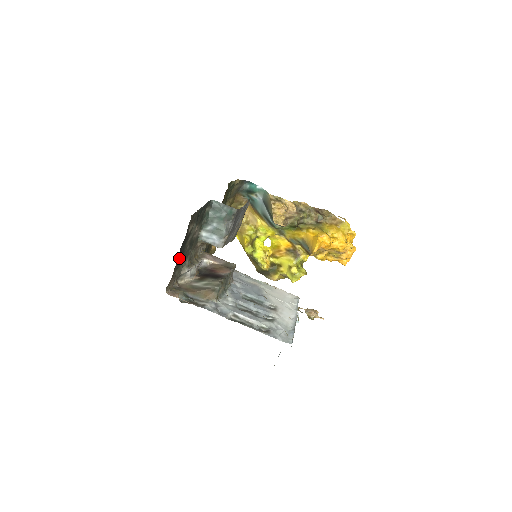
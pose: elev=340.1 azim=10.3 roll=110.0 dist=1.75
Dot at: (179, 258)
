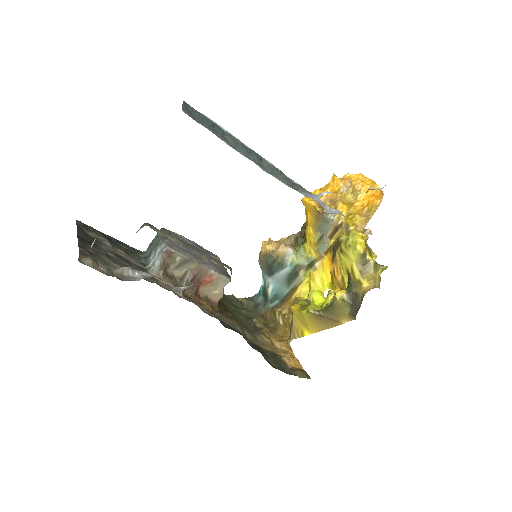
Dot at: (83, 243)
